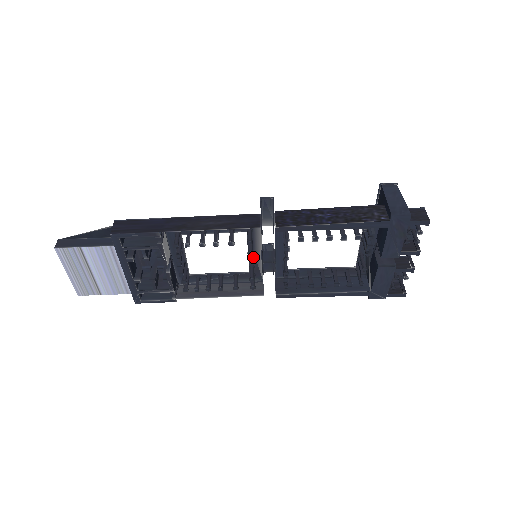
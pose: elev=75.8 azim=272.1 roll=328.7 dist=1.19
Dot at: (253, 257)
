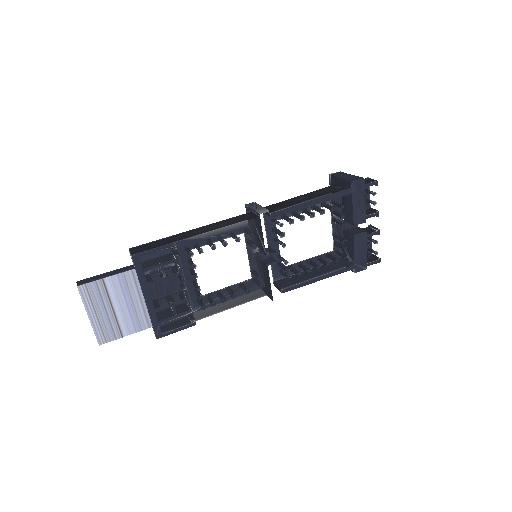
Dot at: (253, 260)
